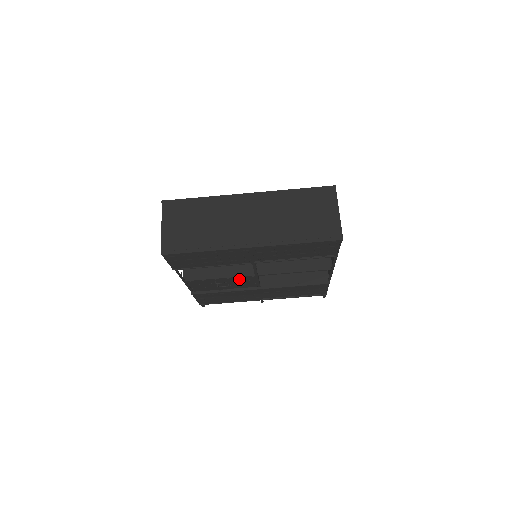
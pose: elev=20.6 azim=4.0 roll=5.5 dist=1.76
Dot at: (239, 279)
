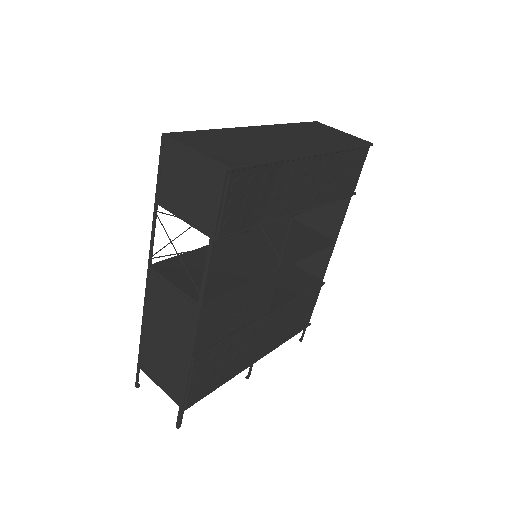
Dot at: (259, 286)
